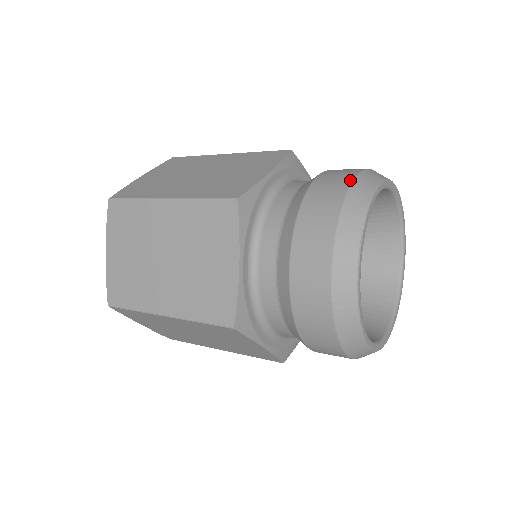
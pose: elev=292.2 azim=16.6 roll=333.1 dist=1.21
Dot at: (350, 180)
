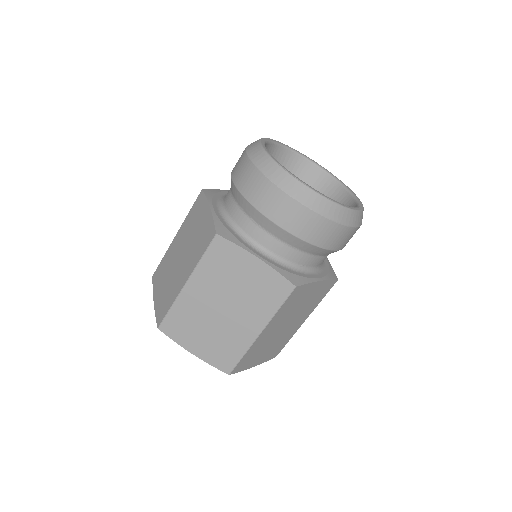
Dot at: (248, 160)
